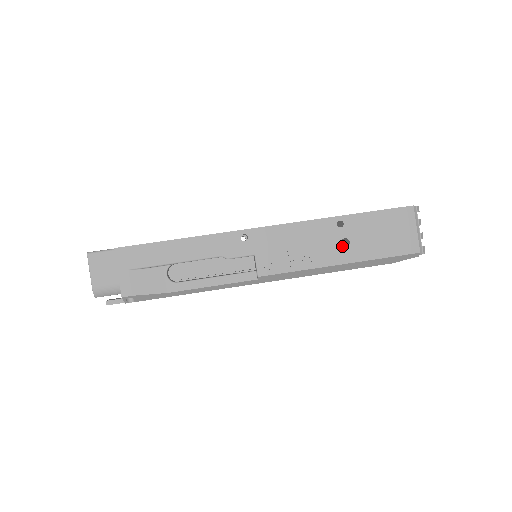
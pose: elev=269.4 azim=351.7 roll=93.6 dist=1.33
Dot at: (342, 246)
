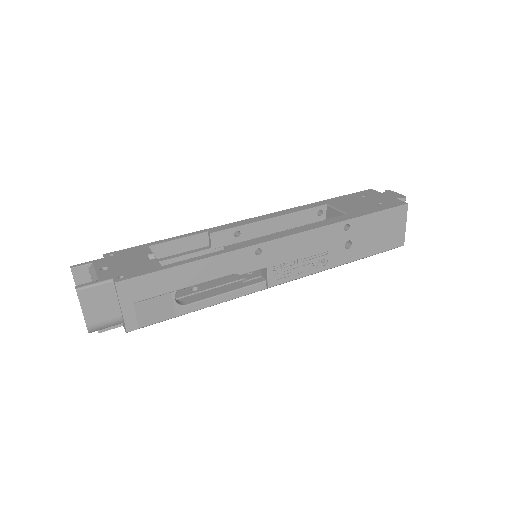
Dot at: (345, 248)
